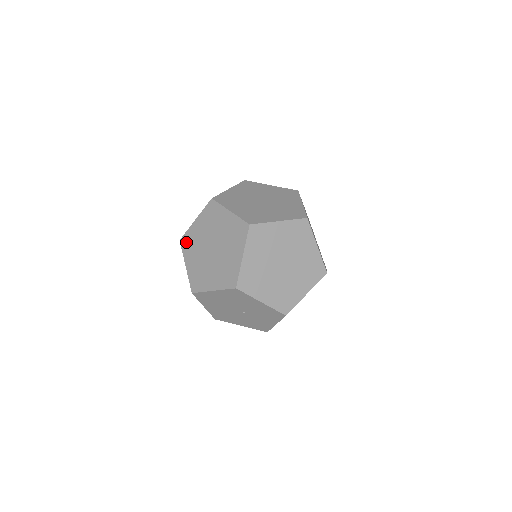
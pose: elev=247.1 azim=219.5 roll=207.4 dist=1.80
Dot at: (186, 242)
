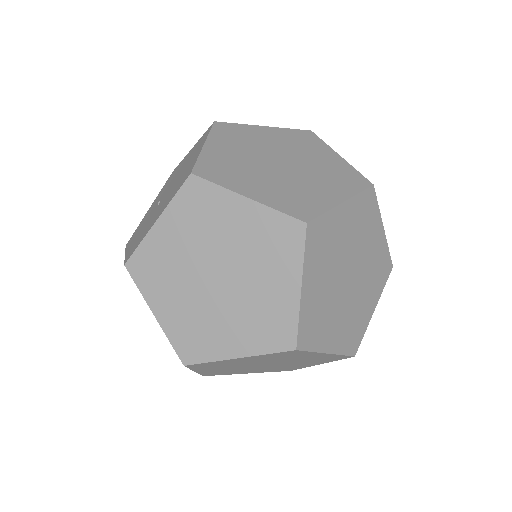
Dot at: occluded
